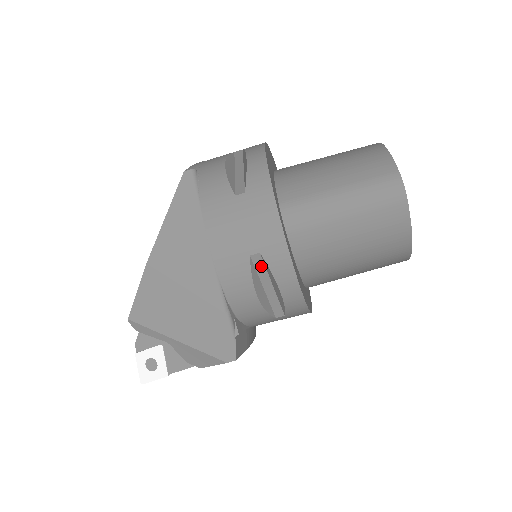
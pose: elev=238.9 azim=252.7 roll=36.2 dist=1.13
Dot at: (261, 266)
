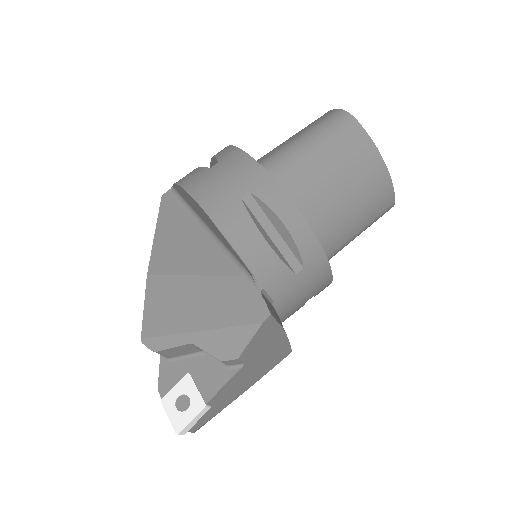
Dot at: (256, 208)
